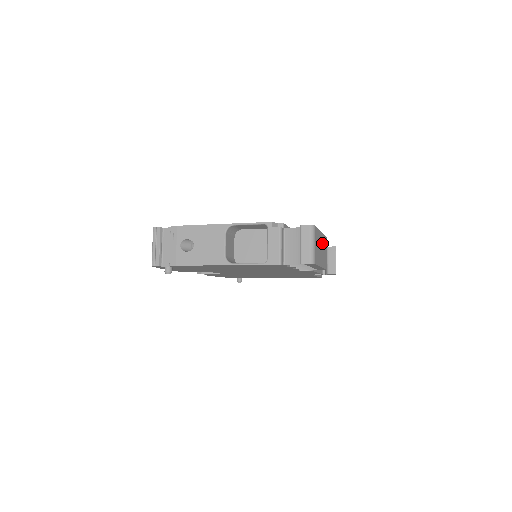
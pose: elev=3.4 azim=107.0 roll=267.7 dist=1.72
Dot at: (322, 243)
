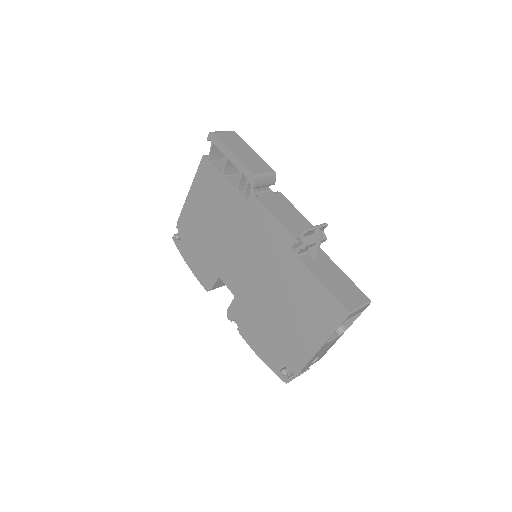
Dot at: (252, 155)
